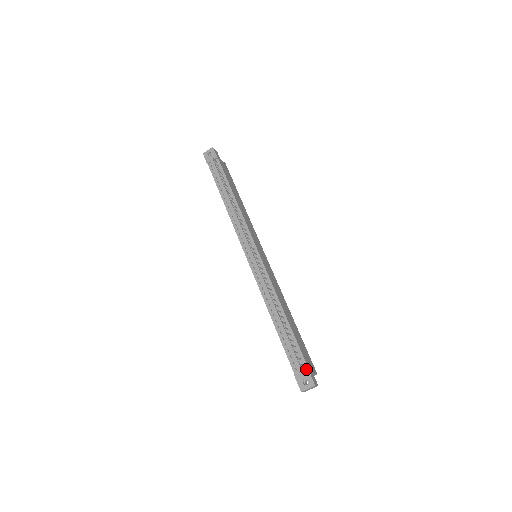
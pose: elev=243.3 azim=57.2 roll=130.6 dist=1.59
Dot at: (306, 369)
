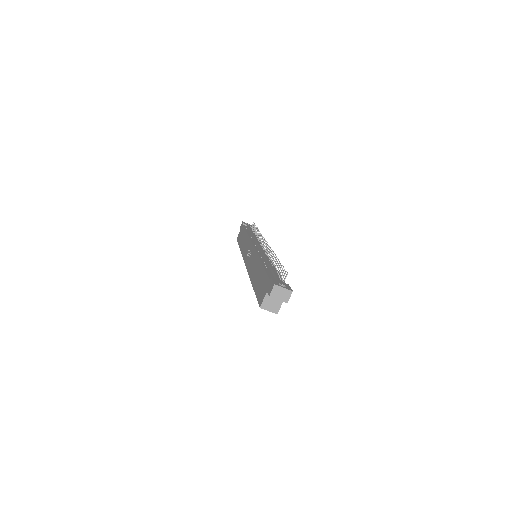
Dot at: occluded
